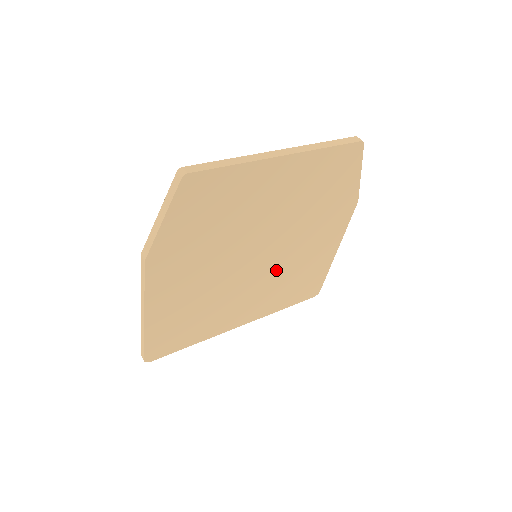
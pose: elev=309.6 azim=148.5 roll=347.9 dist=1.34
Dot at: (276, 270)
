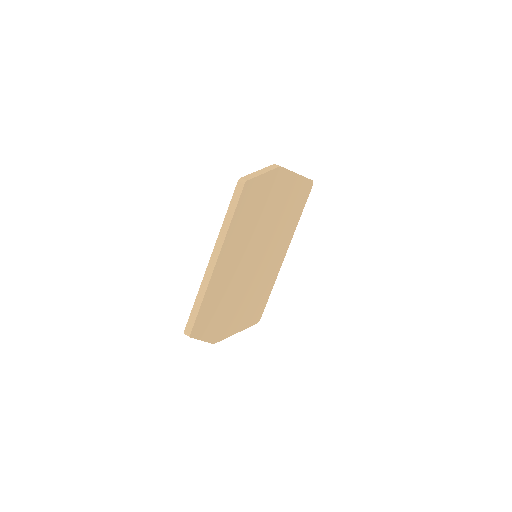
Dot at: (274, 236)
